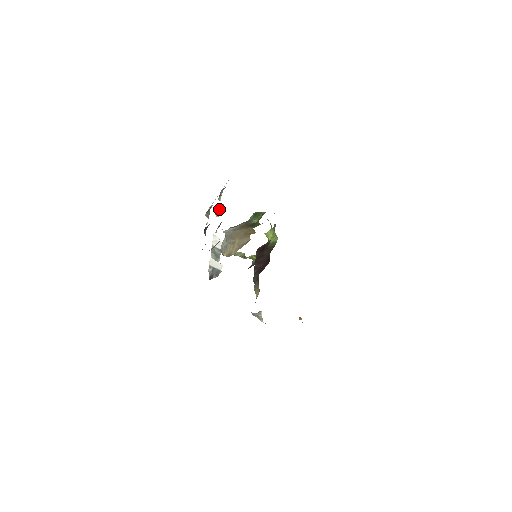
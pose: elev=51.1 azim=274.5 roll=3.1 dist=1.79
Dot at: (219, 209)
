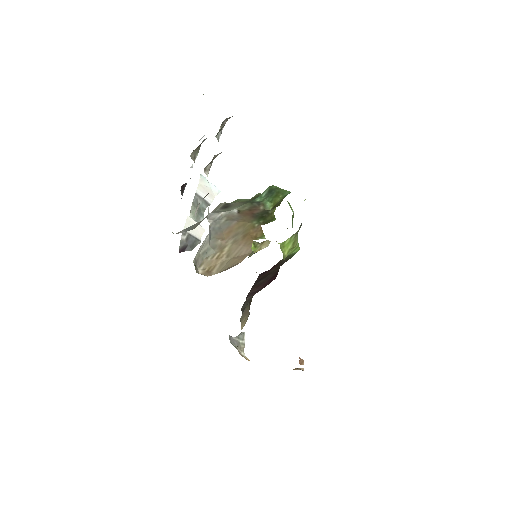
Dot at: (213, 158)
